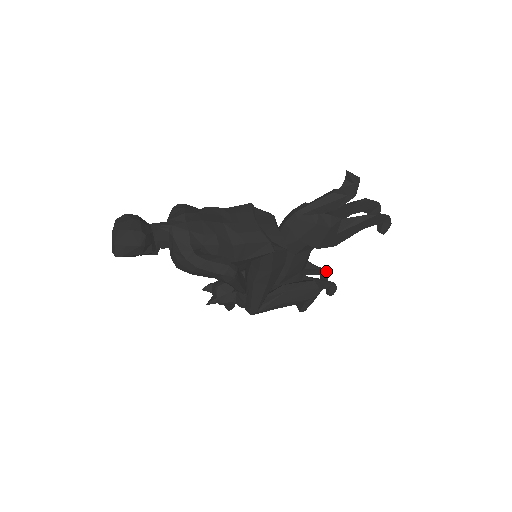
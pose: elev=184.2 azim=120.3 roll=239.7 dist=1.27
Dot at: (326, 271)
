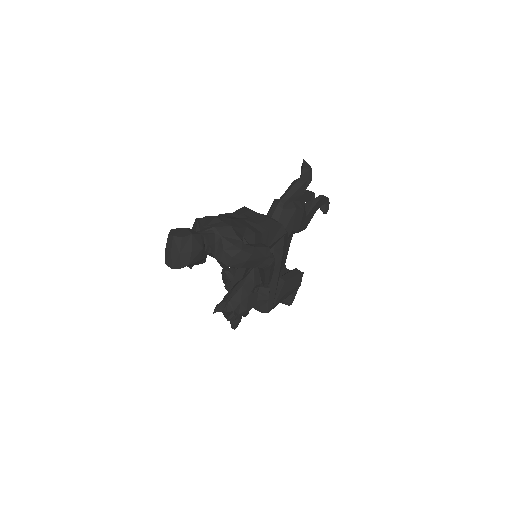
Dot at: occluded
